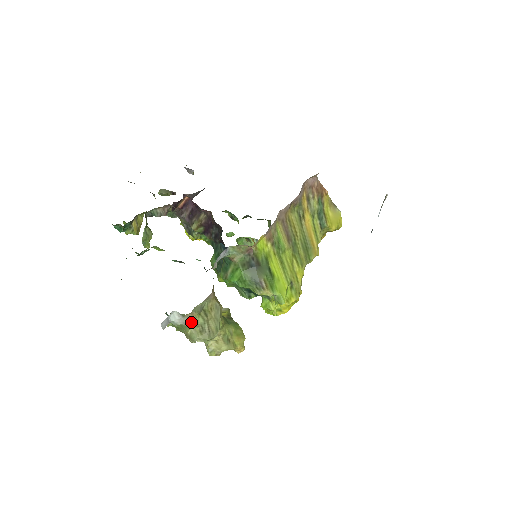
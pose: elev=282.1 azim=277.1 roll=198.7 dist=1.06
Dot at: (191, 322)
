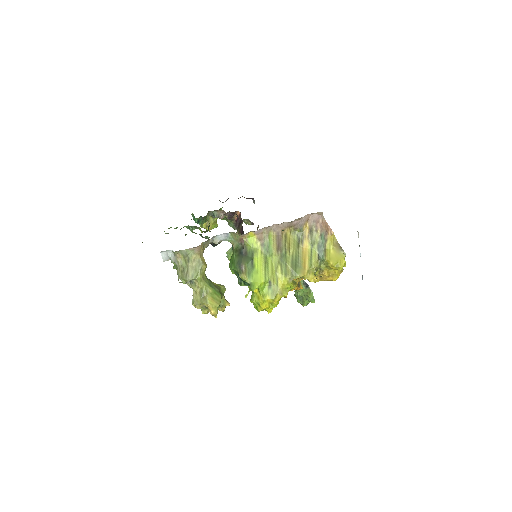
Dot at: (178, 262)
